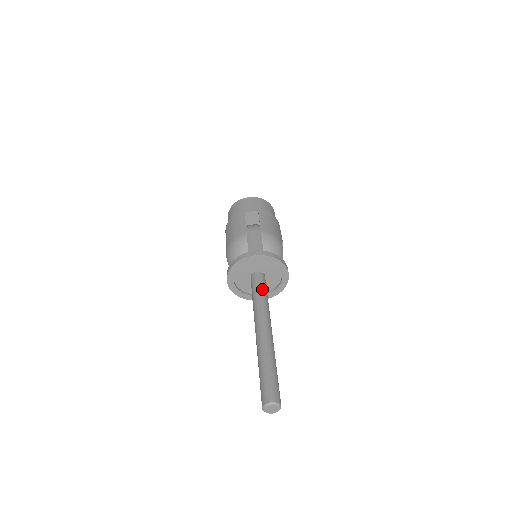
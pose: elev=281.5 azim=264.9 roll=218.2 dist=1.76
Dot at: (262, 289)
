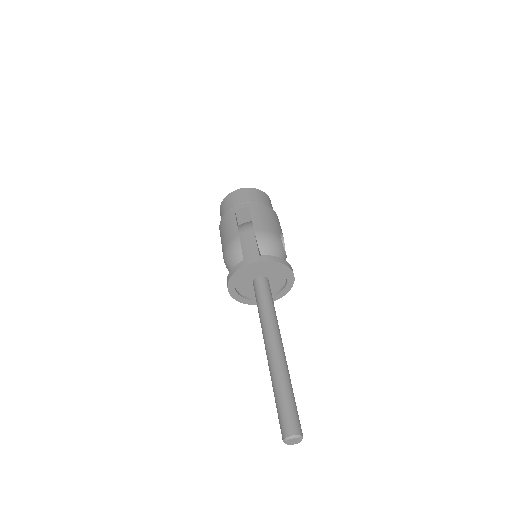
Dot at: (266, 298)
